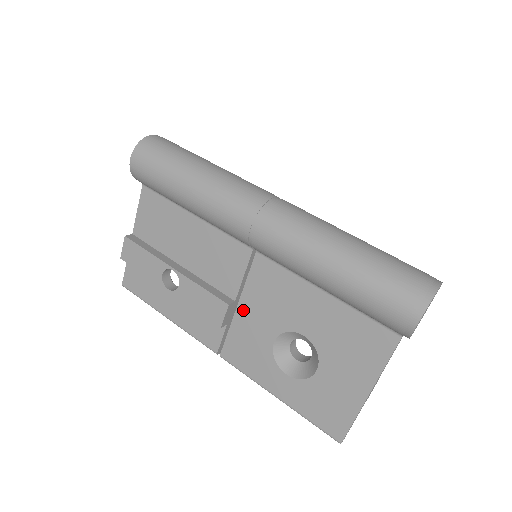
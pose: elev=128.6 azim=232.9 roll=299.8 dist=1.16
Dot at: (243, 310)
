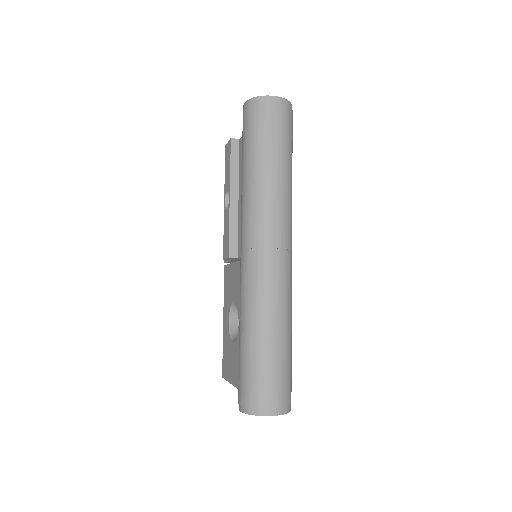
Dot at: (237, 268)
